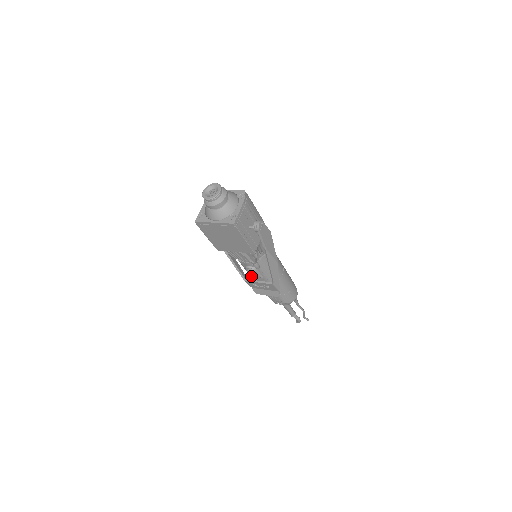
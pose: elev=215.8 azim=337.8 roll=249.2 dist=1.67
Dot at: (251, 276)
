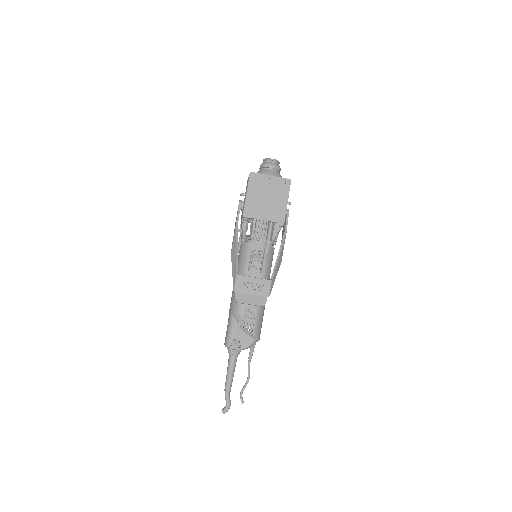
Dot at: (246, 272)
